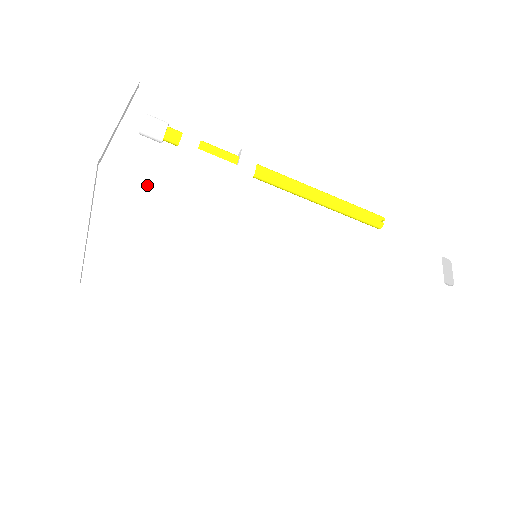
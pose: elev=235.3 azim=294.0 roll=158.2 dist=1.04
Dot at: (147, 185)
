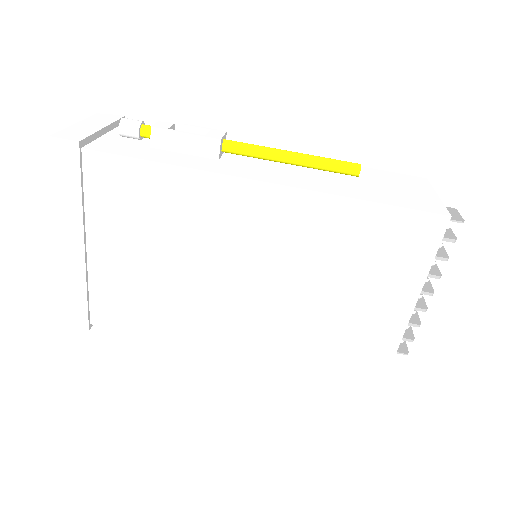
Dot at: (124, 157)
